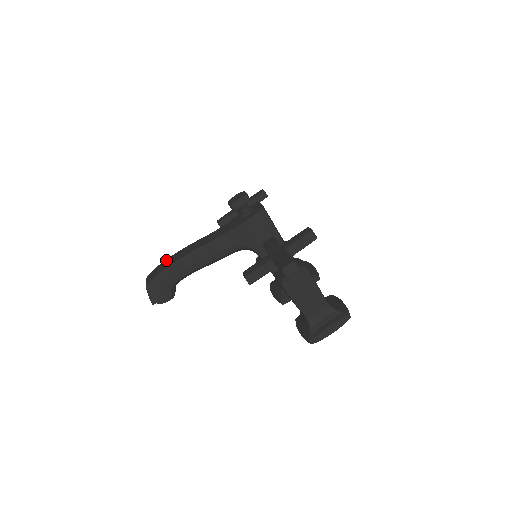
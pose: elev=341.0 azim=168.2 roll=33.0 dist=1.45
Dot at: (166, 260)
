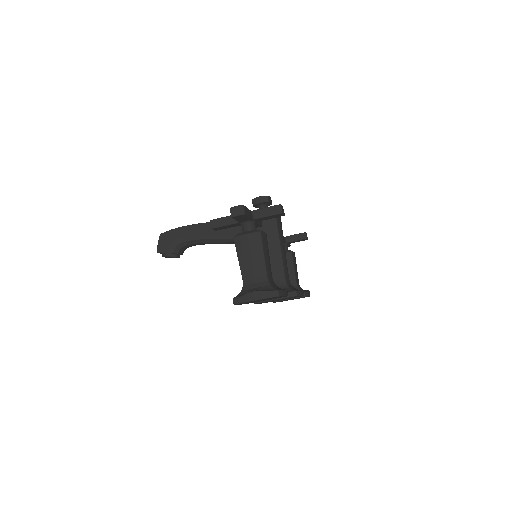
Dot at: occluded
